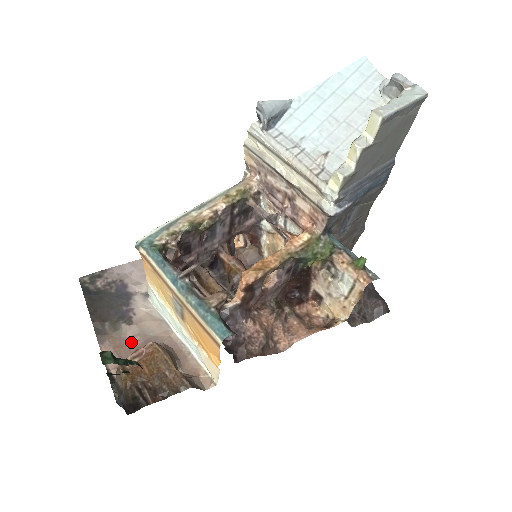
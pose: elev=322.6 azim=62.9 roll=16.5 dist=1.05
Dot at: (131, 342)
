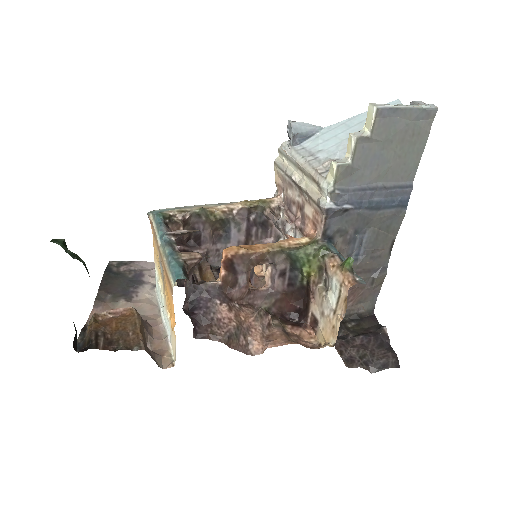
Dot at: occluded
